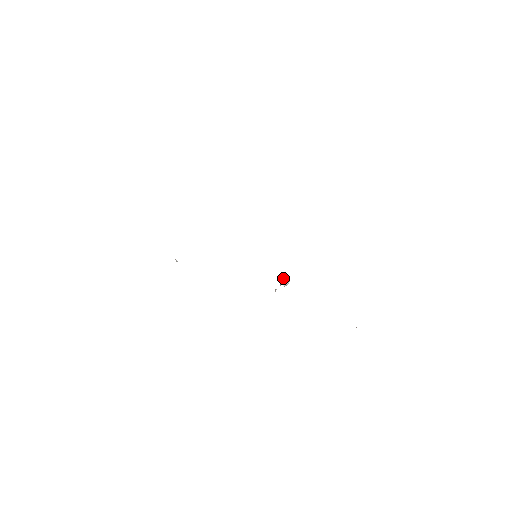
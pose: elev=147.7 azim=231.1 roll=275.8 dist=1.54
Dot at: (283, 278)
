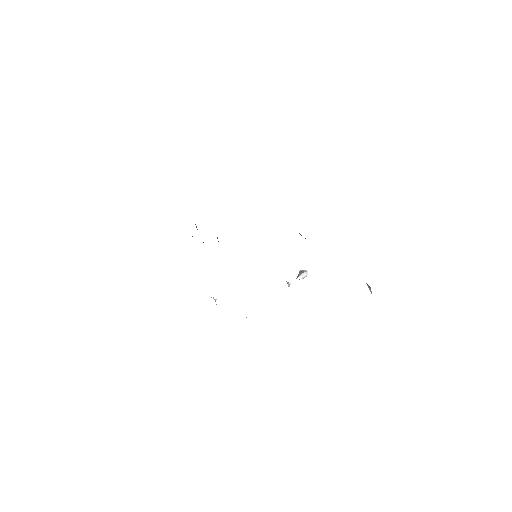
Dot at: occluded
